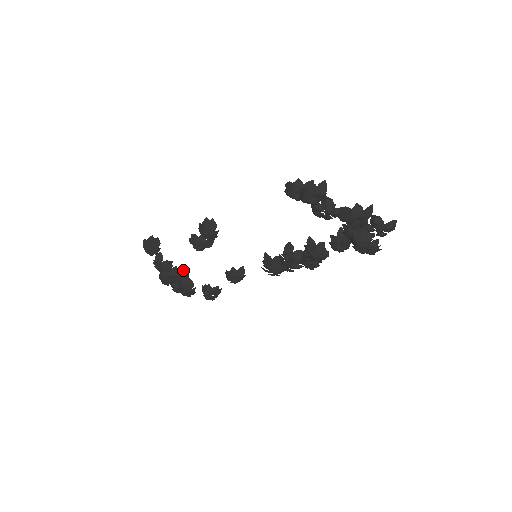
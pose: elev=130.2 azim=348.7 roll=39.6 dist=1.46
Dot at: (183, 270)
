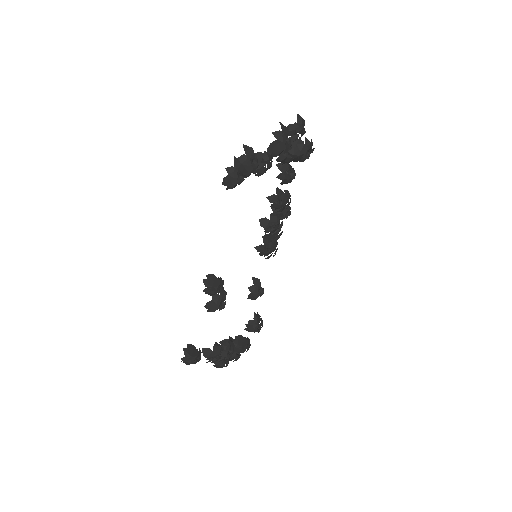
Dot at: (224, 339)
